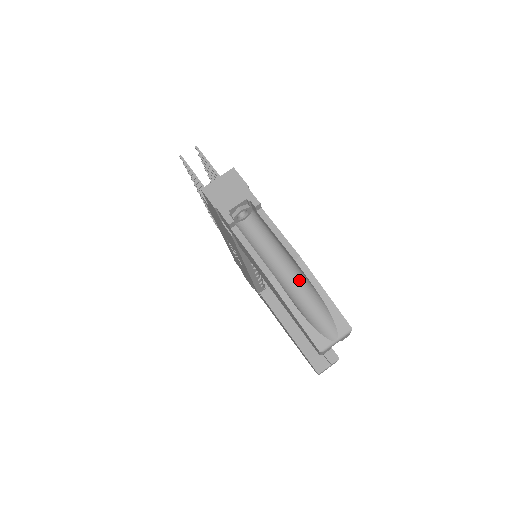
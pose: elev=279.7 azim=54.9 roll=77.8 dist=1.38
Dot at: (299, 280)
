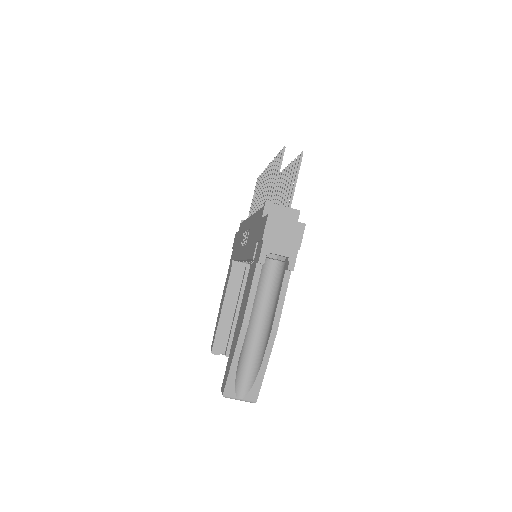
Dot at: (260, 340)
